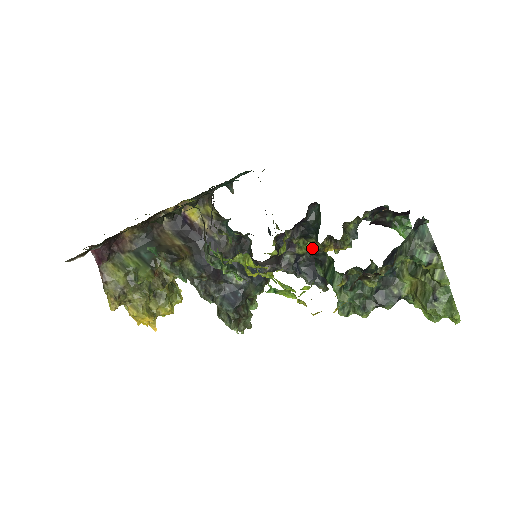
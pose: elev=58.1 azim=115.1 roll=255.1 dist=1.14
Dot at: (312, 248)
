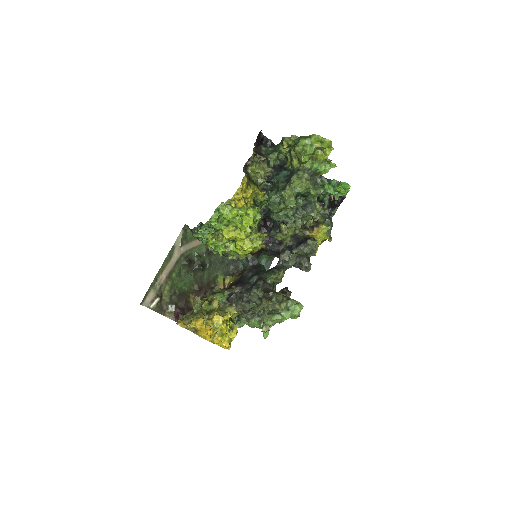
Dot at: (294, 236)
